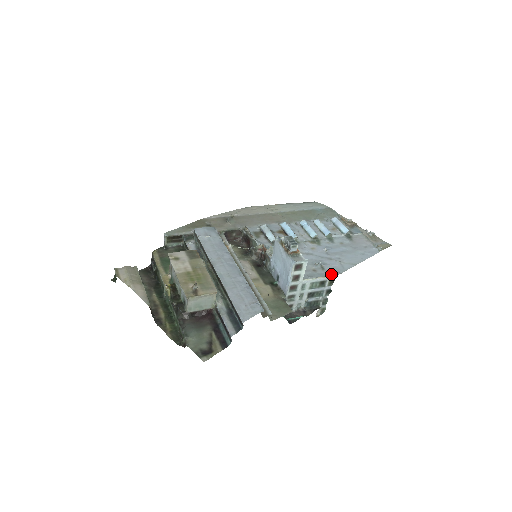
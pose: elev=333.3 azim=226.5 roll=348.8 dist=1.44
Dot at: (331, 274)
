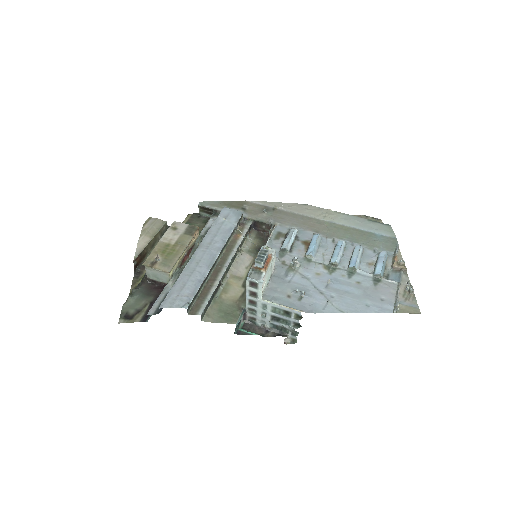
Dot at: (301, 308)
